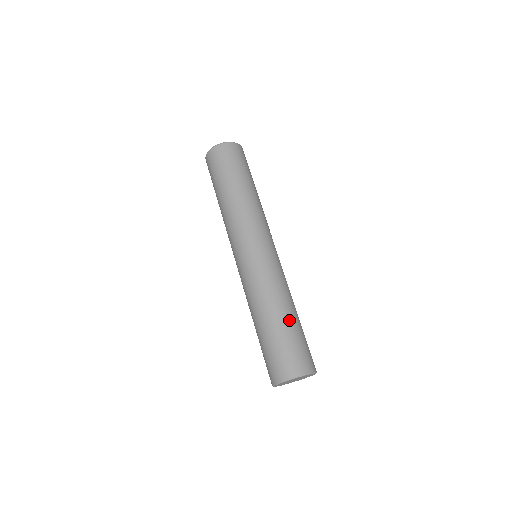
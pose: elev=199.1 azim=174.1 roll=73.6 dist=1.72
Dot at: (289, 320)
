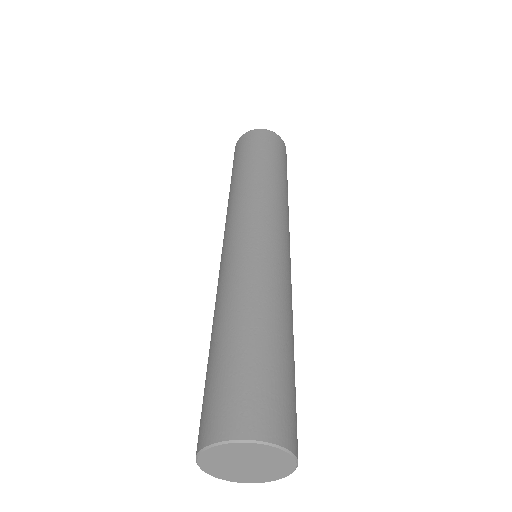
Dot at: (231, 336)
